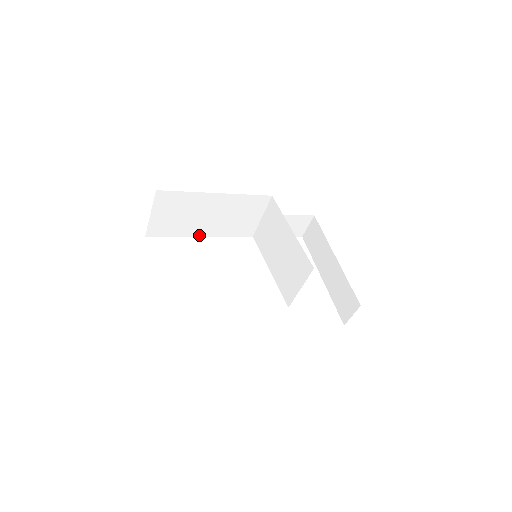
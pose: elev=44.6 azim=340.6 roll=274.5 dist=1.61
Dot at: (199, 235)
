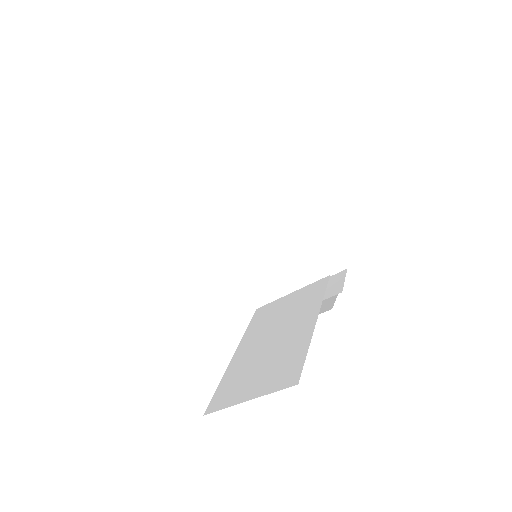
Dot at: occluded
